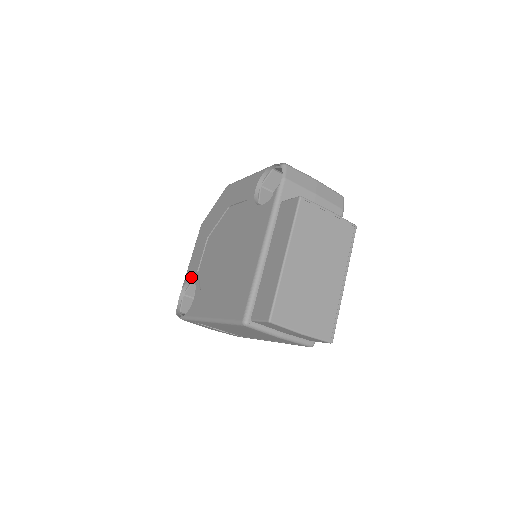
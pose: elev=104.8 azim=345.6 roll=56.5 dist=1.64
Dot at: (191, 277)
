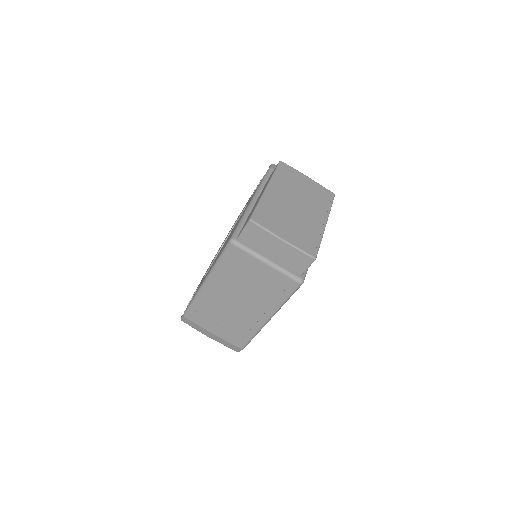
Dot at: (198, 286)
